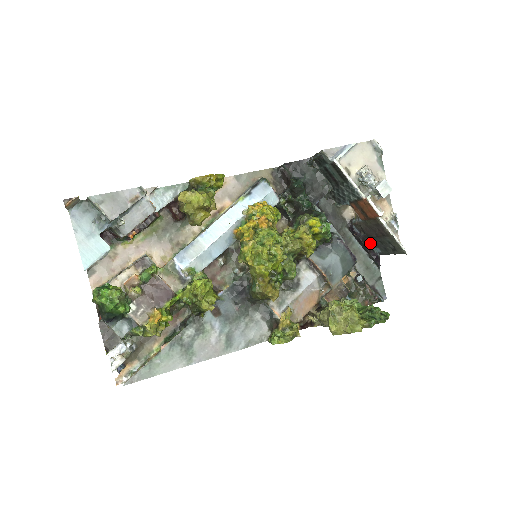
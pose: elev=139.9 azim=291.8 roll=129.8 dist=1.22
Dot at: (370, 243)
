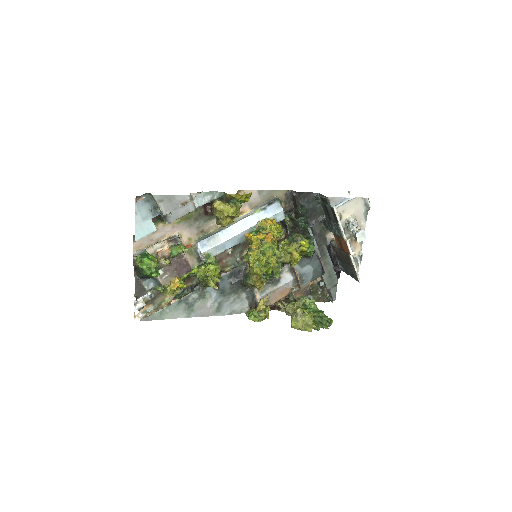
Dot at: (338, 261)
